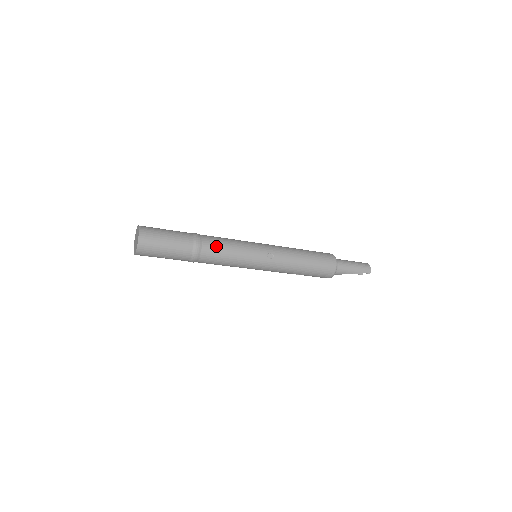
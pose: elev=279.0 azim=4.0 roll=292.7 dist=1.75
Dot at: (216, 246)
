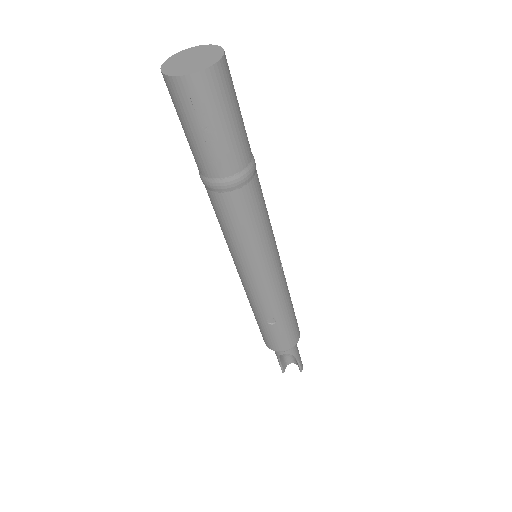
Dot at: (261, 189)
